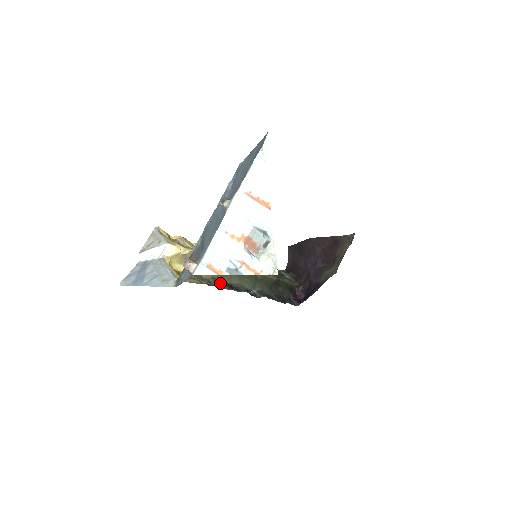
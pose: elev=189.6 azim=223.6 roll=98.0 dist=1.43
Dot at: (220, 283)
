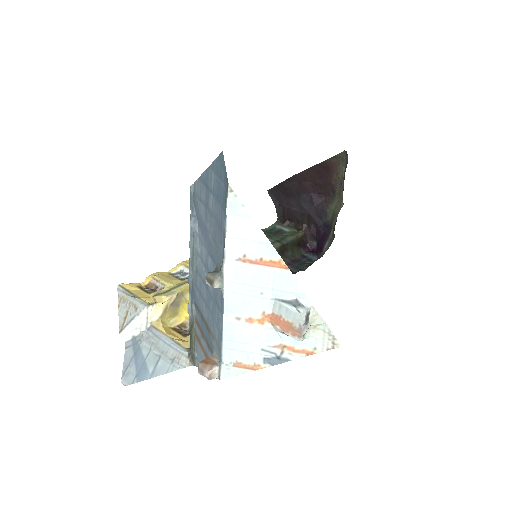
Dot at: occluded
